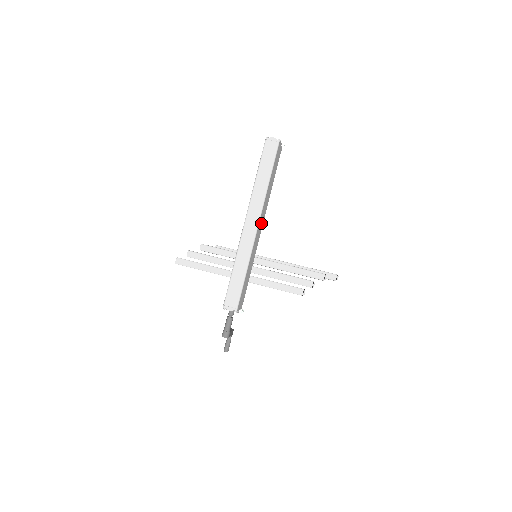
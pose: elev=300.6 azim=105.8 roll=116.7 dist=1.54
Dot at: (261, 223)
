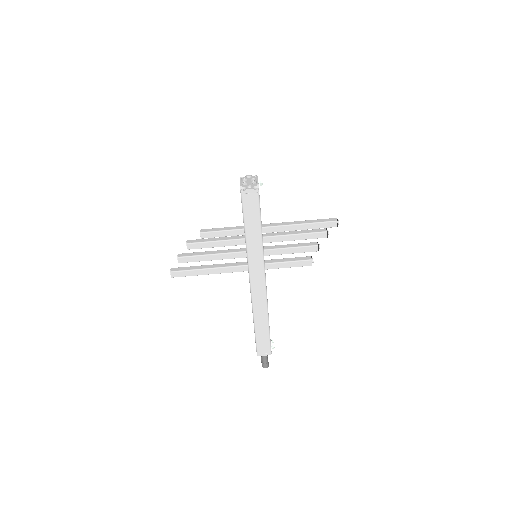
Dot at: occluded
